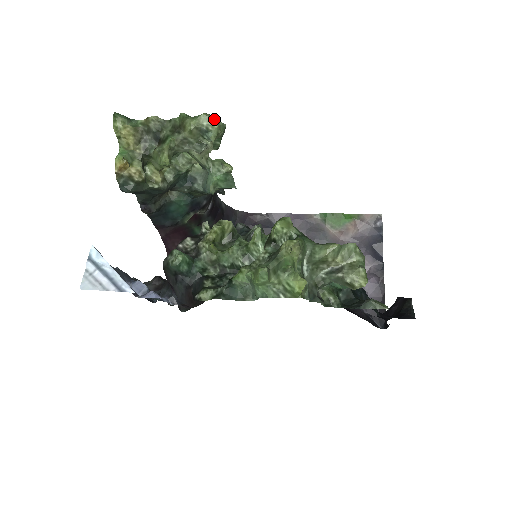
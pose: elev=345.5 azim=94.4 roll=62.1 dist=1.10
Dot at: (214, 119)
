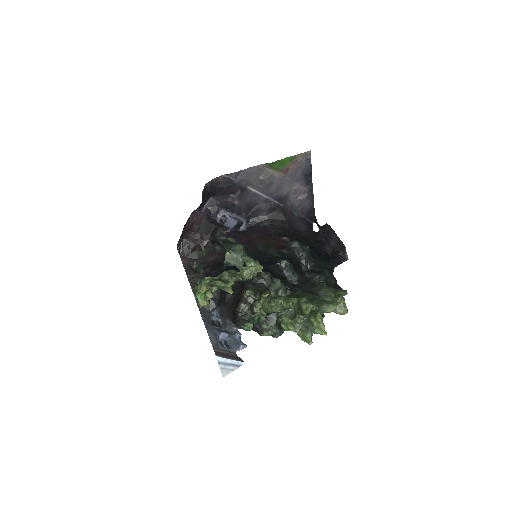
Dot at: (259, 267)
